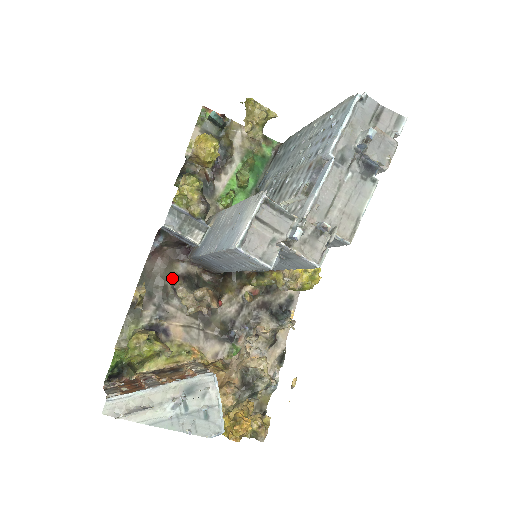
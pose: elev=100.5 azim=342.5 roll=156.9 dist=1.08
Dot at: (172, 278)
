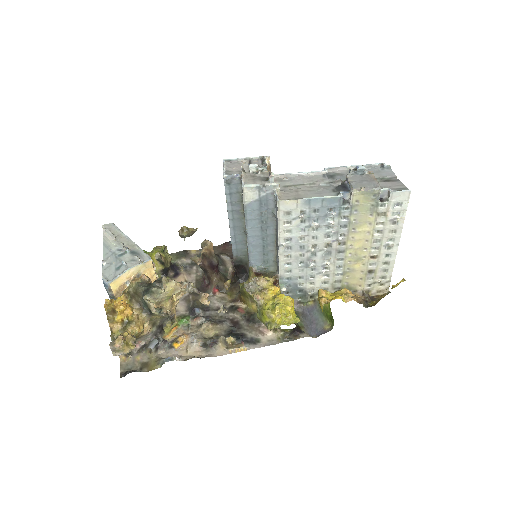
Dot at: occluded
